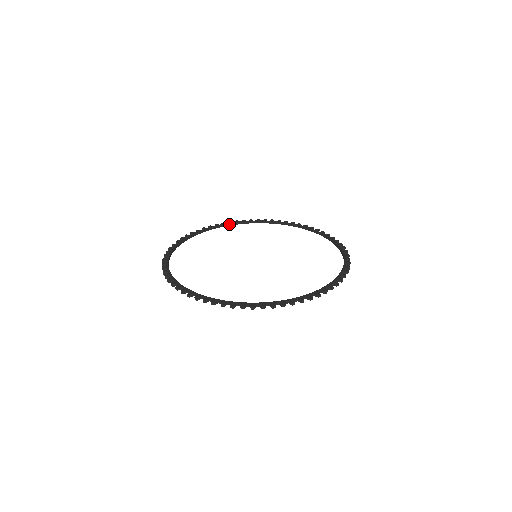
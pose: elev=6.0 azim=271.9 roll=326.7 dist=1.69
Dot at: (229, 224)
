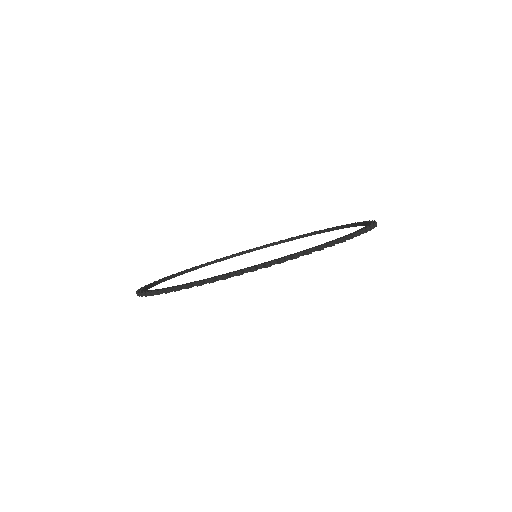
Dot at: (279, 242)
